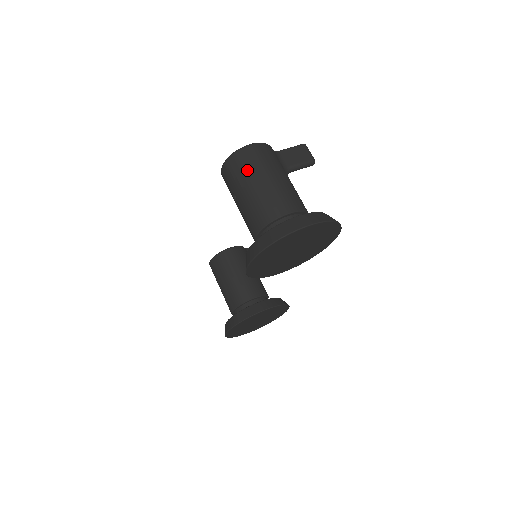
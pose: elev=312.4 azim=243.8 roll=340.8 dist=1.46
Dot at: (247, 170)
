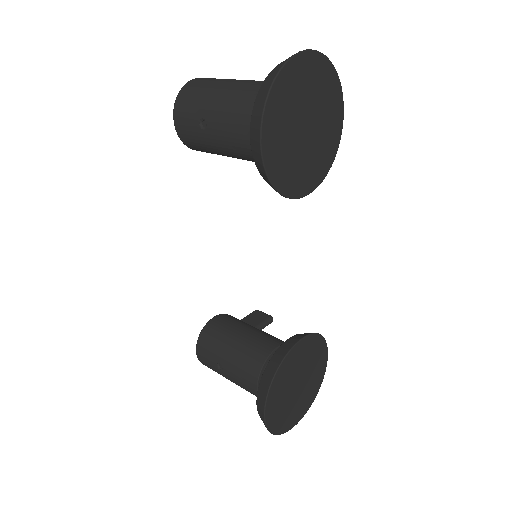
Dot at: (205, 86)
